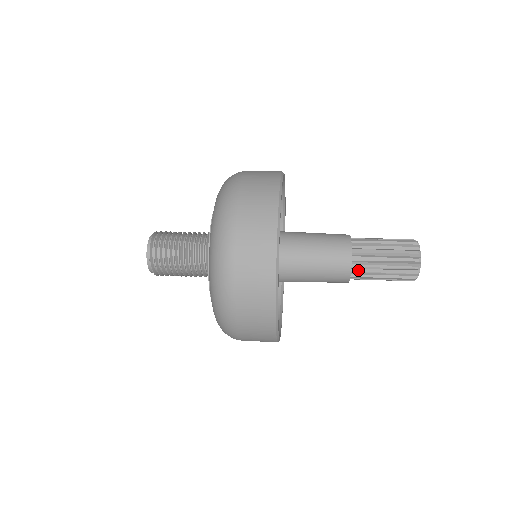
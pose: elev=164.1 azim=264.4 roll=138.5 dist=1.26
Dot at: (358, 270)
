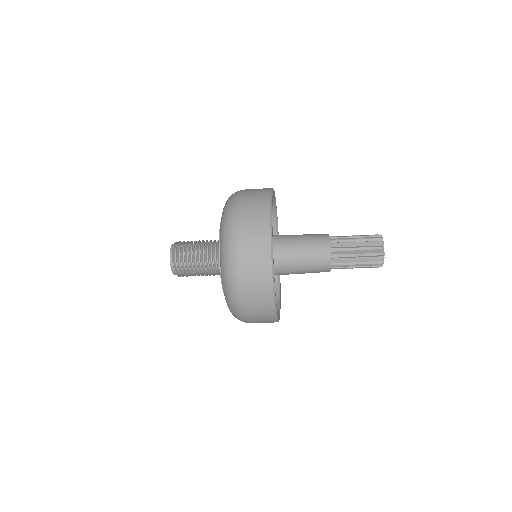
Dot at: (335, 242)
